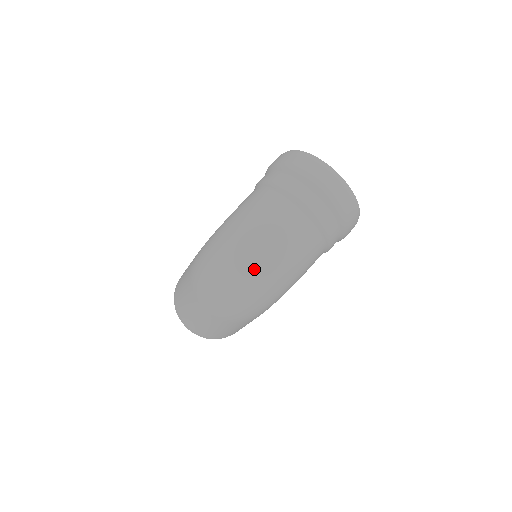
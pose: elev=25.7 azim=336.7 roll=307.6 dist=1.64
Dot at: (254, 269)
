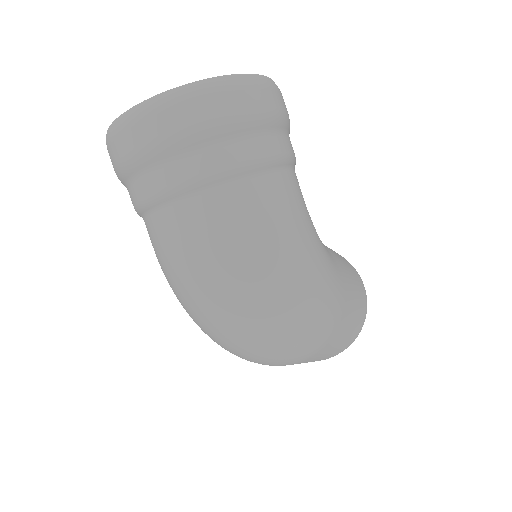
Dot at: (242, 315)
